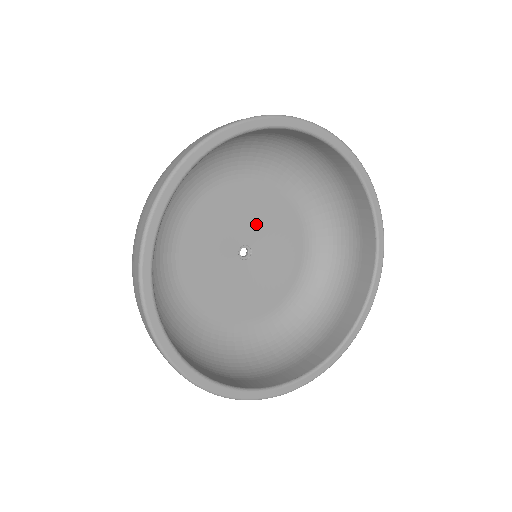
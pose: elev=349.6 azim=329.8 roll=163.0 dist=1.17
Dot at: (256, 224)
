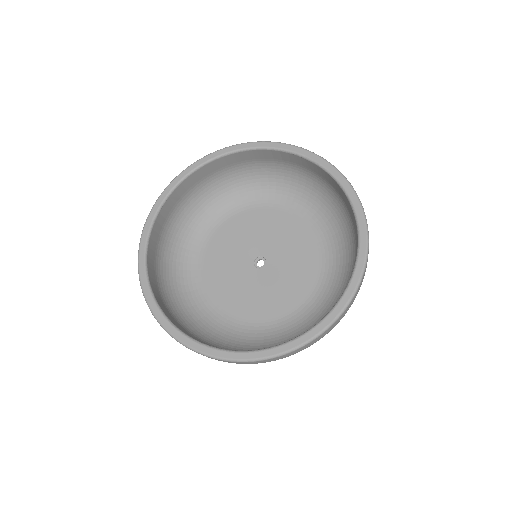
Dot at: (283, 250)
